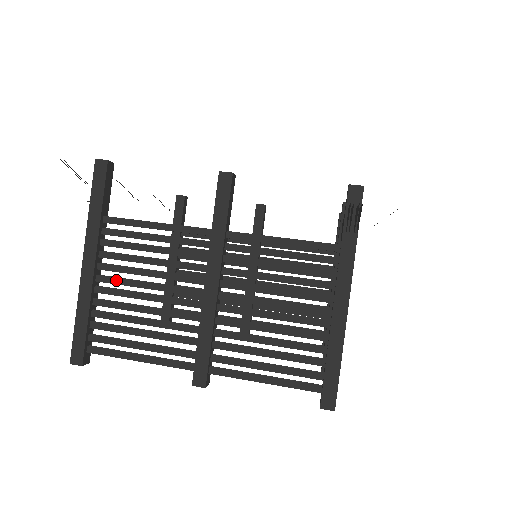
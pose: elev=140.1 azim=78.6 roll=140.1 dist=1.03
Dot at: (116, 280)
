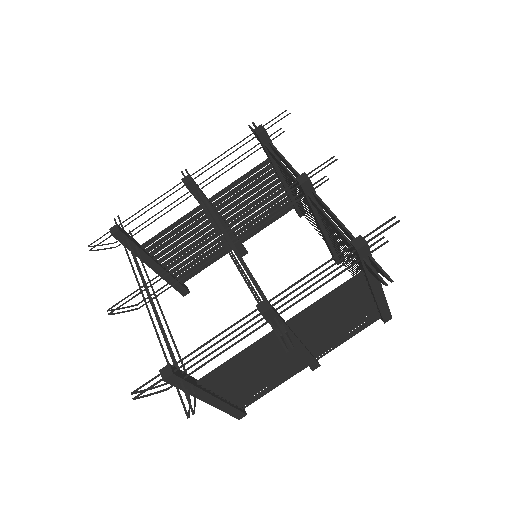
Dot at: (233, 388)
